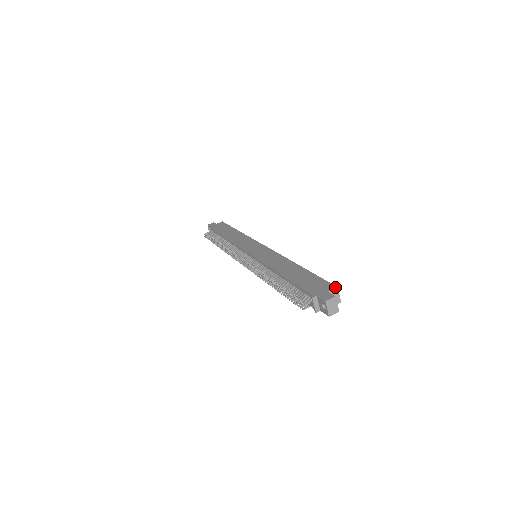
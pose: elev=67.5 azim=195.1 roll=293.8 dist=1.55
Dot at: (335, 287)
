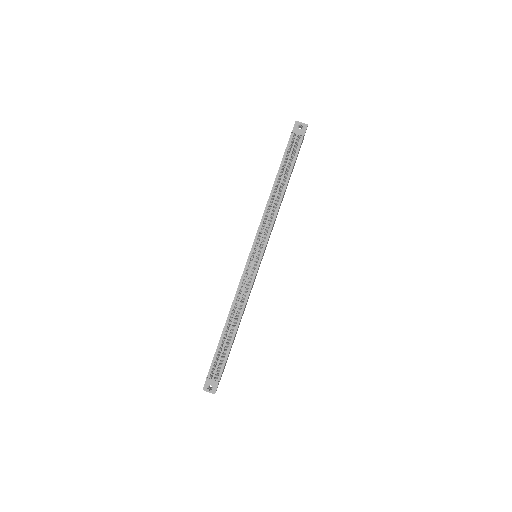
Dot at: occluded
